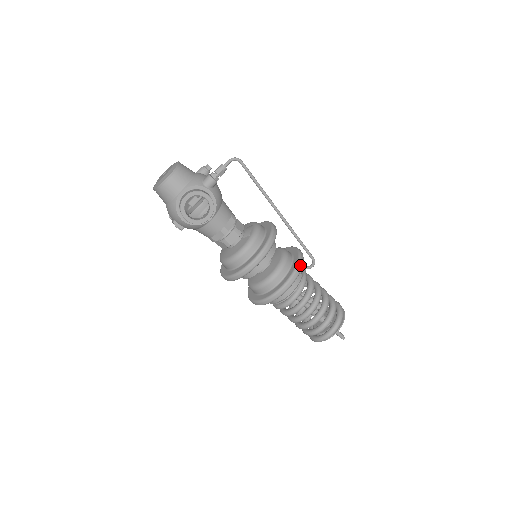
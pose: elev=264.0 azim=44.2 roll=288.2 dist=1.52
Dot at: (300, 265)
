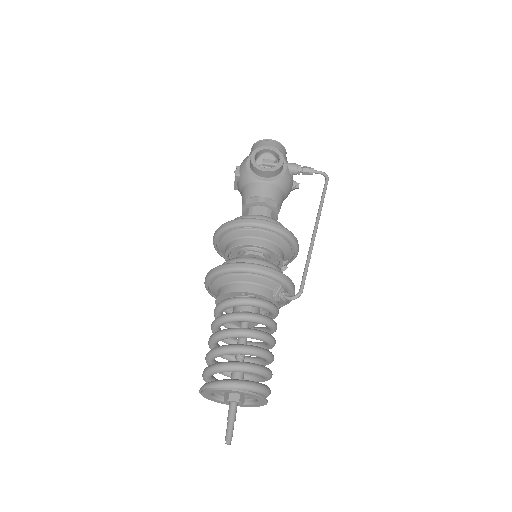
Dot at: (285, 277)
